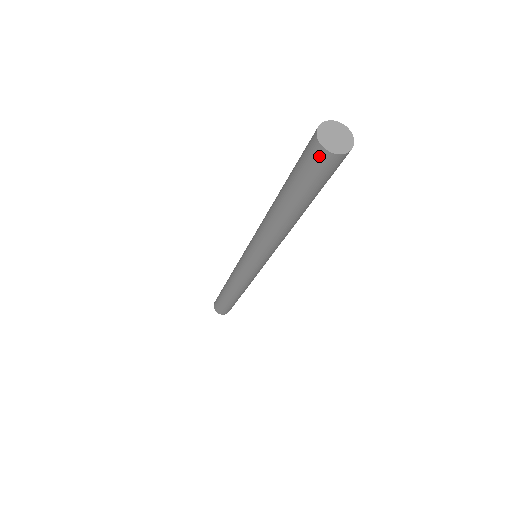
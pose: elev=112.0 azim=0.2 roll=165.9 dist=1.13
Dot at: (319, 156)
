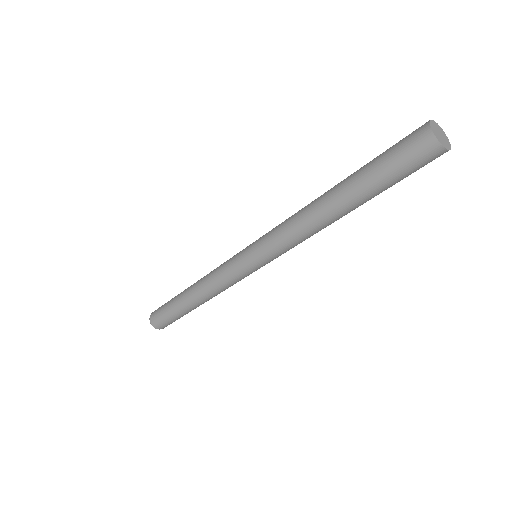
Dot at: (423, 141)
